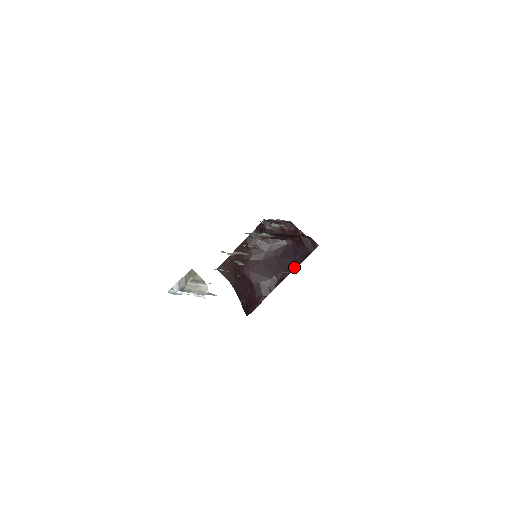
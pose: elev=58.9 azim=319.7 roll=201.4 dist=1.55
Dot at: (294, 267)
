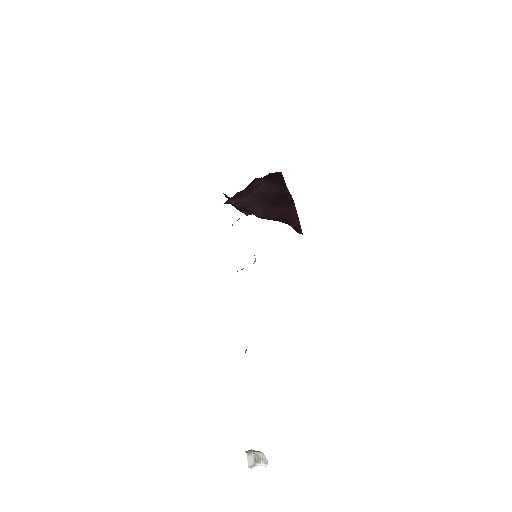
Dot at: (287, 193)
